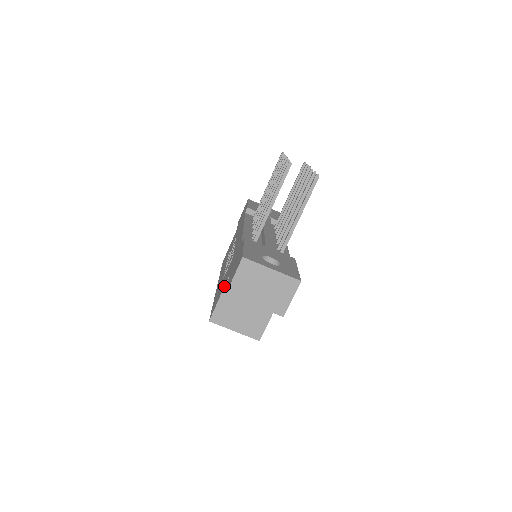
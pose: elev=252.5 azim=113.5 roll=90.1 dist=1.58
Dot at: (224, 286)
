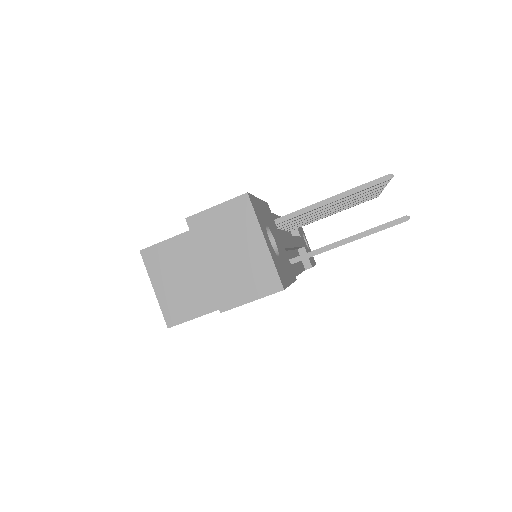
Dot at: occluded
